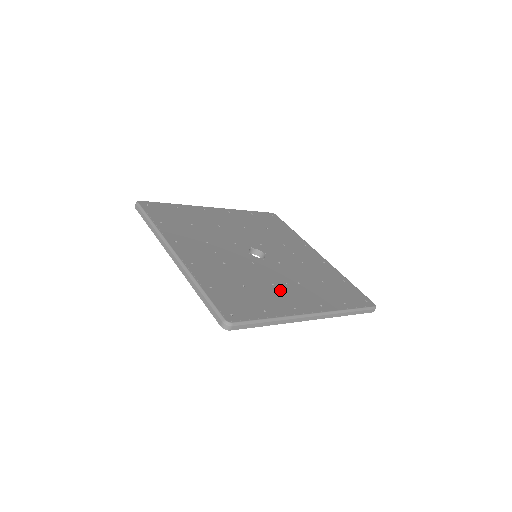
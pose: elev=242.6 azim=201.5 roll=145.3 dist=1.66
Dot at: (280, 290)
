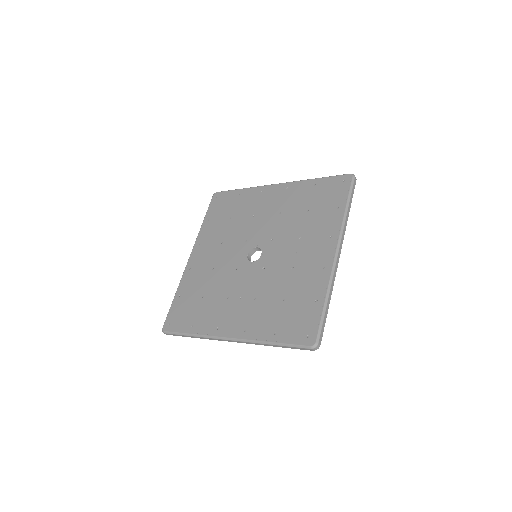
Dot at: (301, 266)
